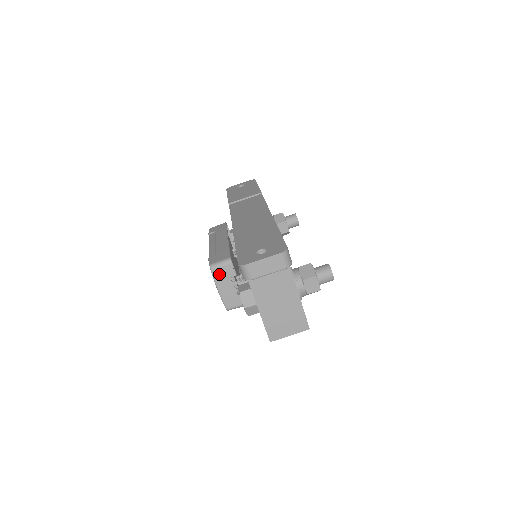
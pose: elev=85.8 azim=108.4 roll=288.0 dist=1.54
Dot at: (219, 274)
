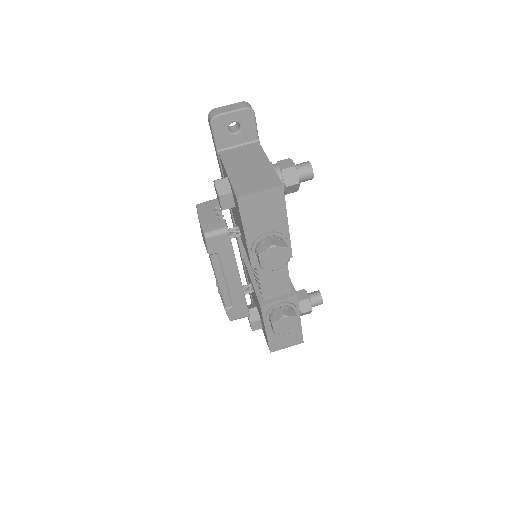
Dot at: (203, 207)
